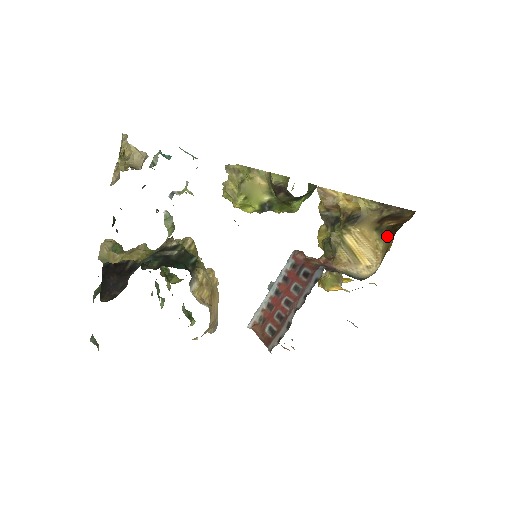
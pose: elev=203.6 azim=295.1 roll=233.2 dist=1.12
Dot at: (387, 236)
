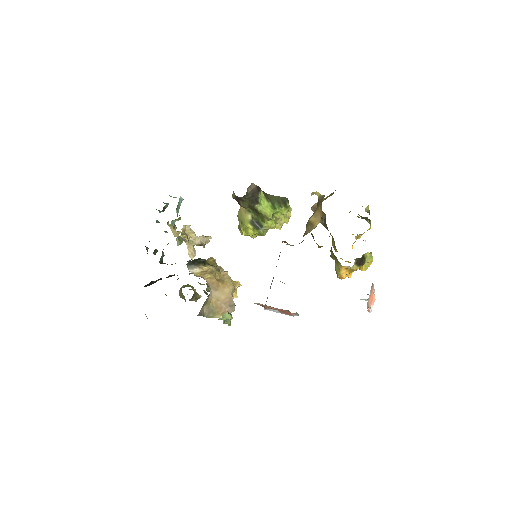
Dot at: occluded
